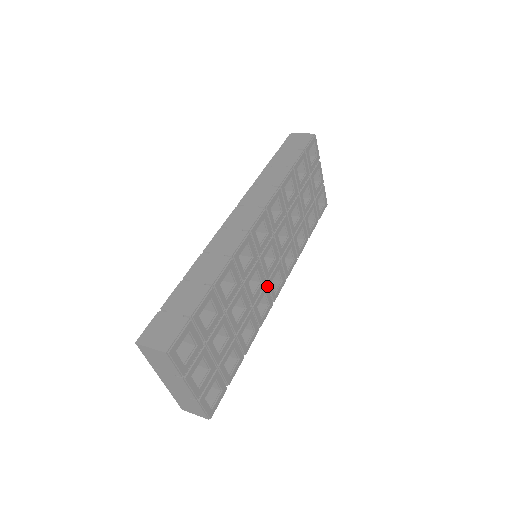
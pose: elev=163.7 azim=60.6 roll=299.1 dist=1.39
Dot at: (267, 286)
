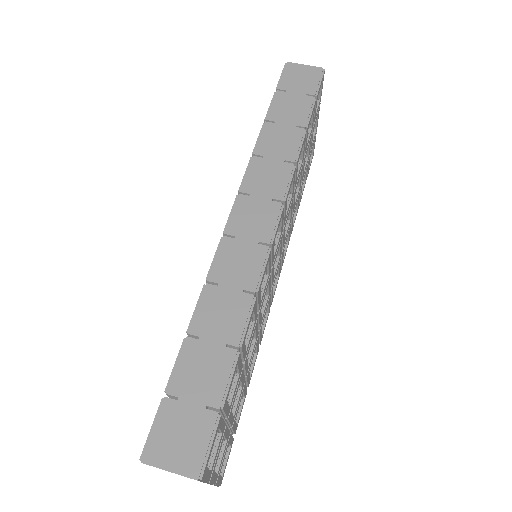
Dot at: occluded
